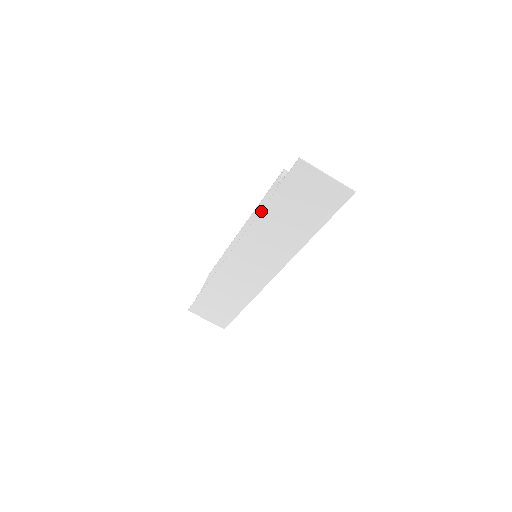
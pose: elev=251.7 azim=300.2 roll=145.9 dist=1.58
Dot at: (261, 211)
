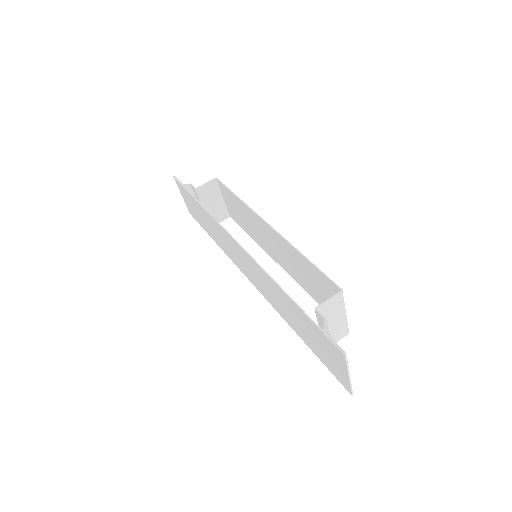
Dot at: (284, 292)
